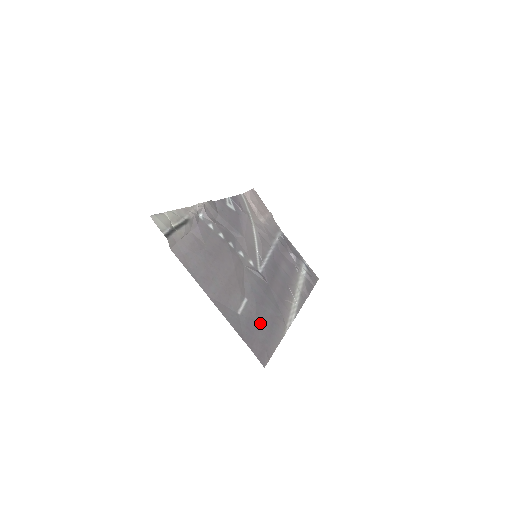
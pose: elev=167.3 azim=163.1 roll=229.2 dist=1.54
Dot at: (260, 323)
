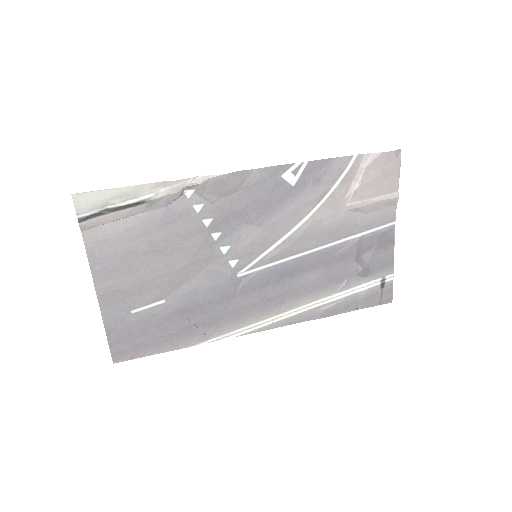
Dot at: (157, 328)
